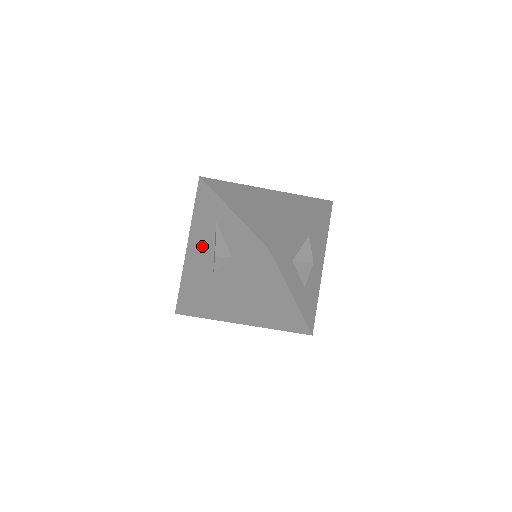
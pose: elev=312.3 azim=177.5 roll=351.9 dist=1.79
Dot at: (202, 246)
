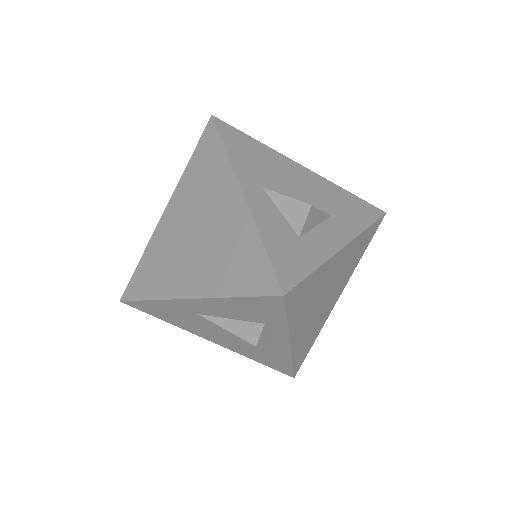
Dot at: (224, 335)
